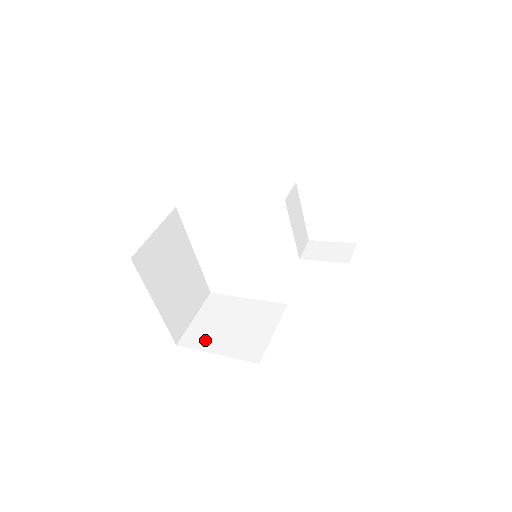
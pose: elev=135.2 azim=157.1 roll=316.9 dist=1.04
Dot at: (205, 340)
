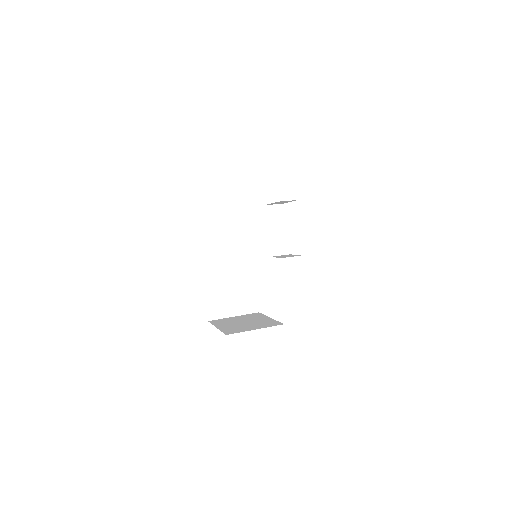
Dot at: (222, 323)
